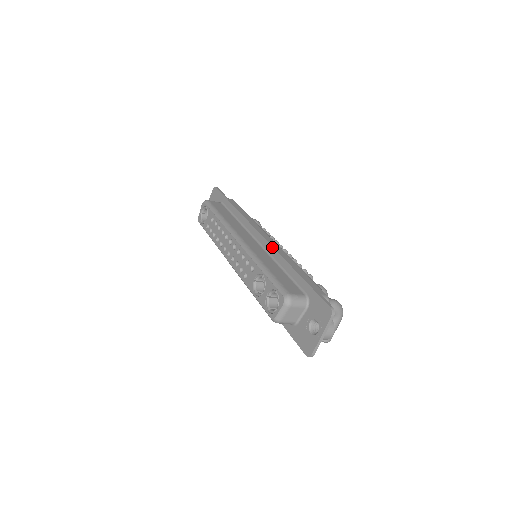
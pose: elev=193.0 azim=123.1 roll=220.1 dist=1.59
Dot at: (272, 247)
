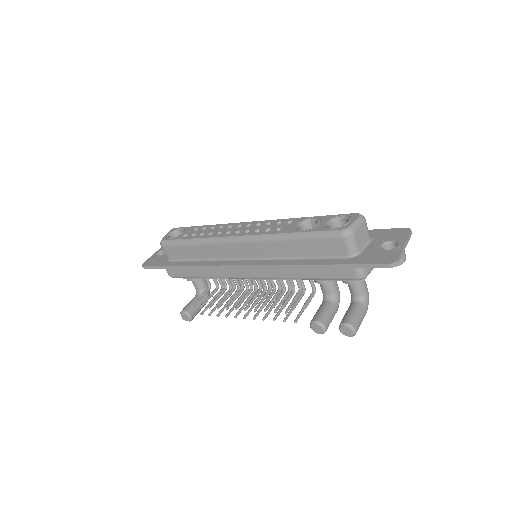
Dot at: occluded
